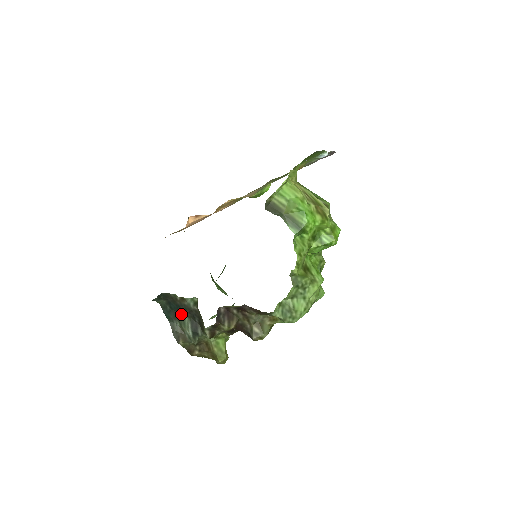
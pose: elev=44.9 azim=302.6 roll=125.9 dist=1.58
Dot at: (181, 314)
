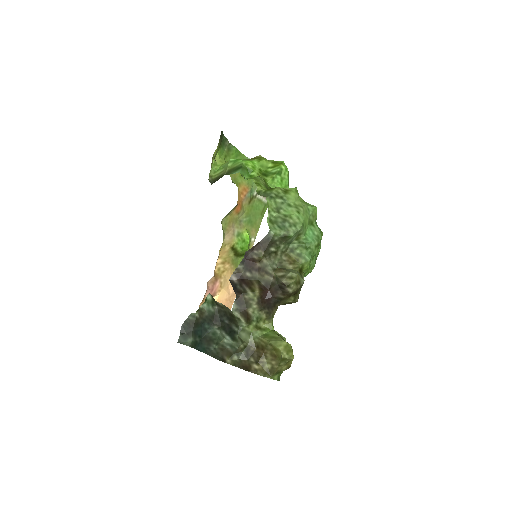
Dot at: (211, 333)
